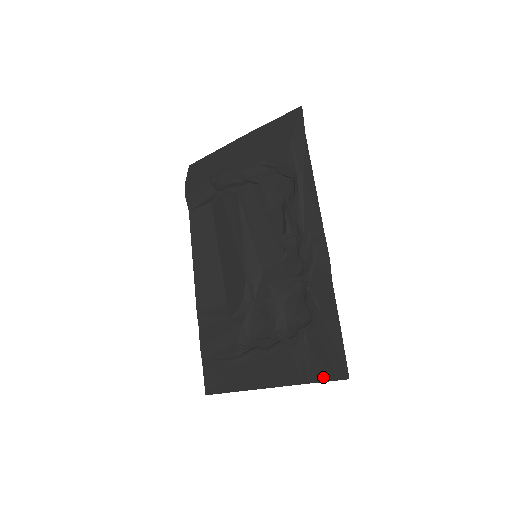
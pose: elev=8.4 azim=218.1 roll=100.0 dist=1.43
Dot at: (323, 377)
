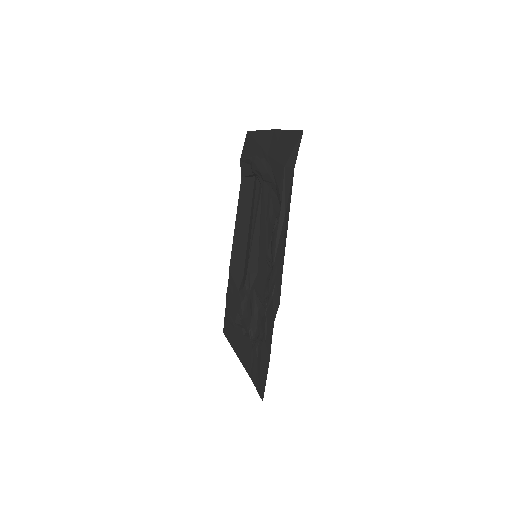
Dot at: (256, 385)
